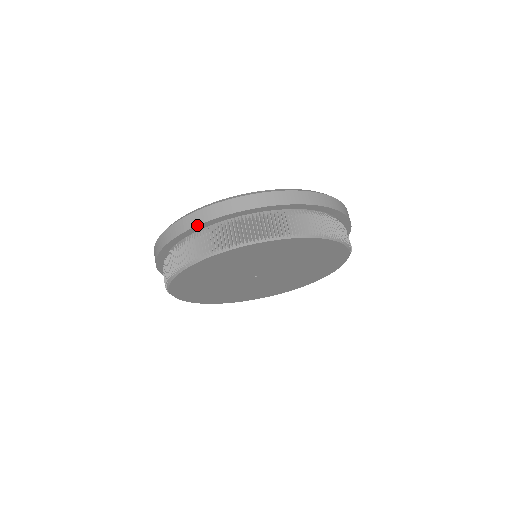
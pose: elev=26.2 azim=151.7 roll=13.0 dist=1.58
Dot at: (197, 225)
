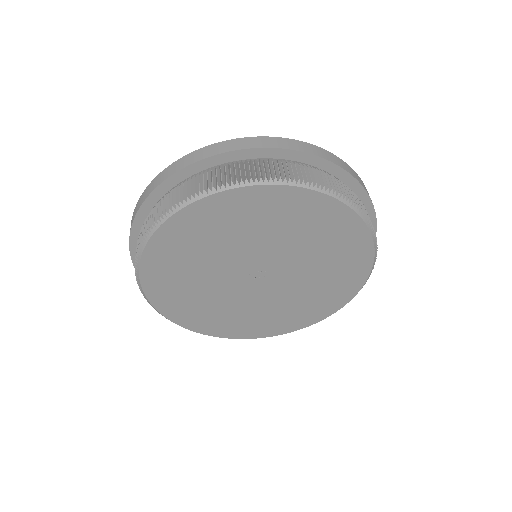
Dot at: (131, 226)
